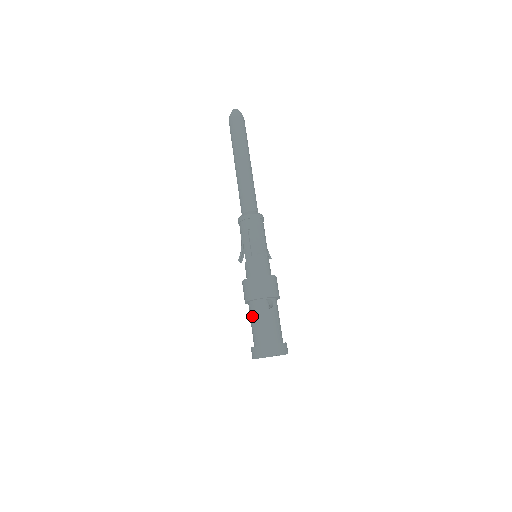
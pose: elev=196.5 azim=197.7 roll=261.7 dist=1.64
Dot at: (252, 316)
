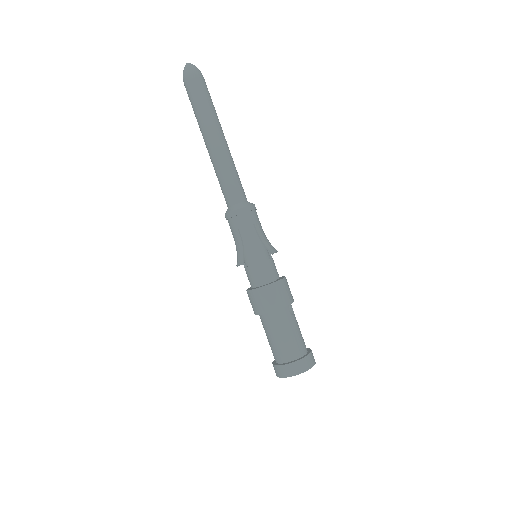
Dot at: (277, 328)
